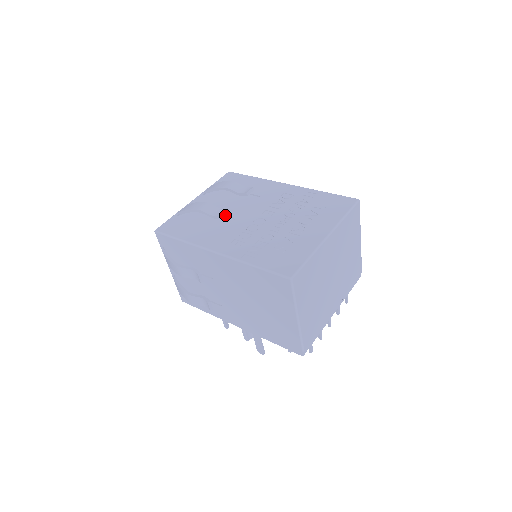
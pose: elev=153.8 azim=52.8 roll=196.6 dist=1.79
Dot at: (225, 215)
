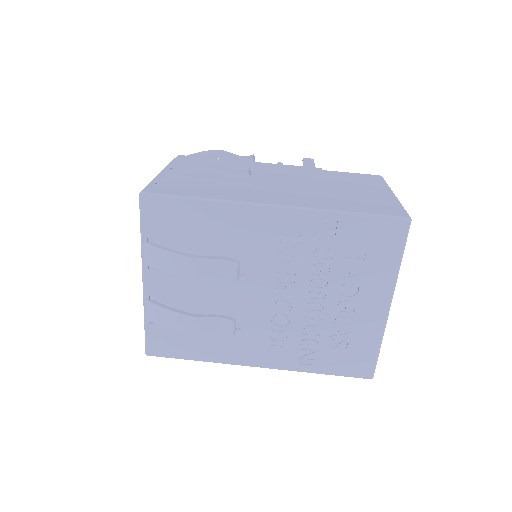
Dot at: (222, 306)
